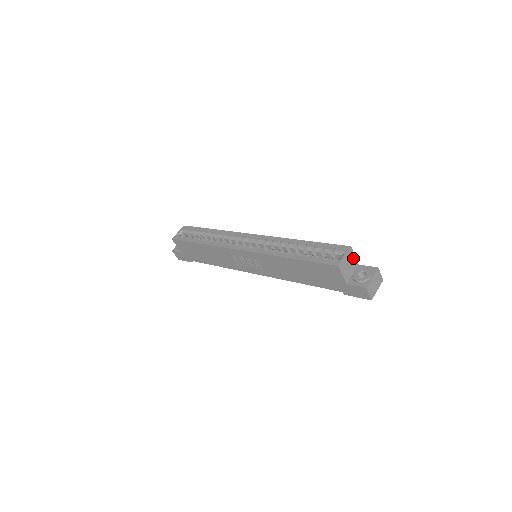
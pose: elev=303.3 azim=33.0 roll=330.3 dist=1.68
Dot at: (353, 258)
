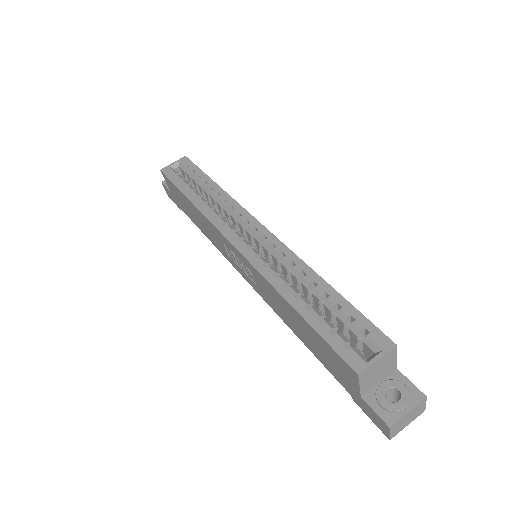
Dot at: (391, 360)
